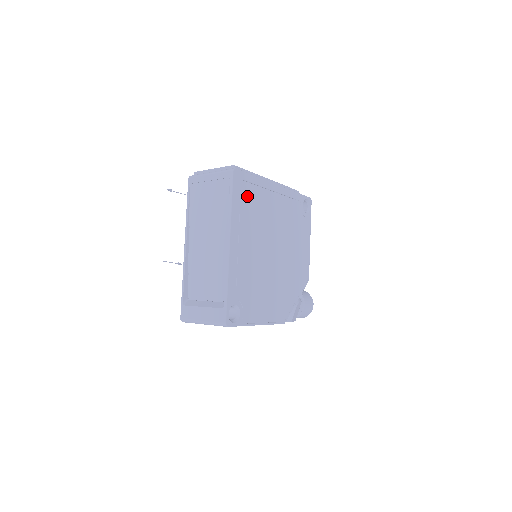
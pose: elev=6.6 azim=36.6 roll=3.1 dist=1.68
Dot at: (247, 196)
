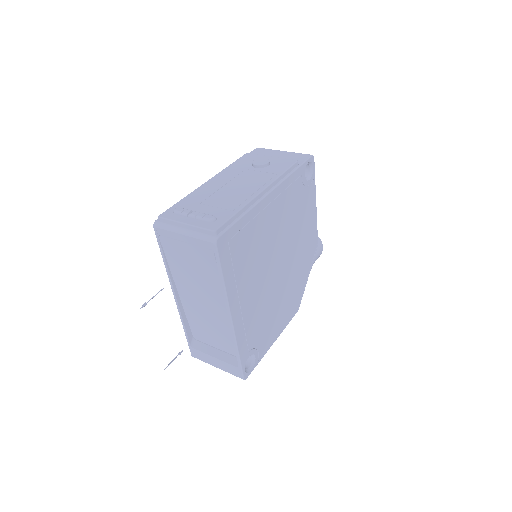
Dot at: (239, 249)
